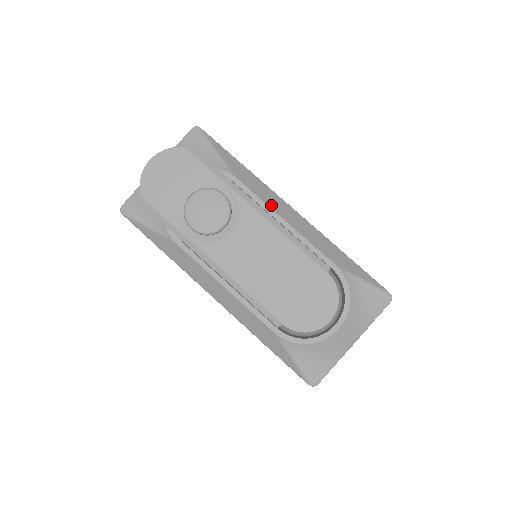
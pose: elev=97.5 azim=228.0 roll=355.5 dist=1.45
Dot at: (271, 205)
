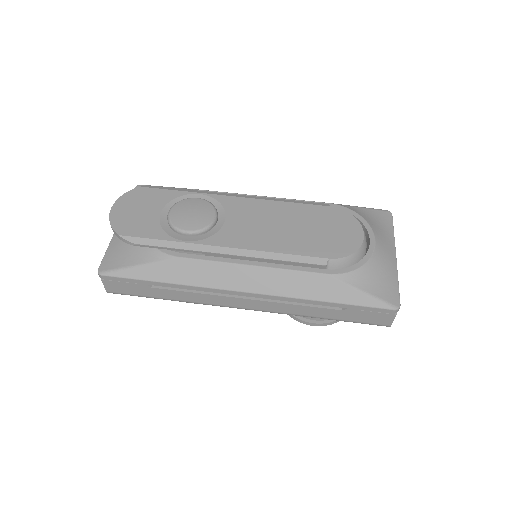
Dot at: (244, 194)
